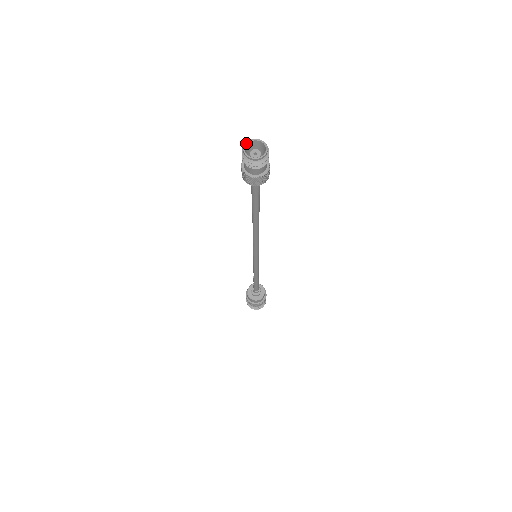
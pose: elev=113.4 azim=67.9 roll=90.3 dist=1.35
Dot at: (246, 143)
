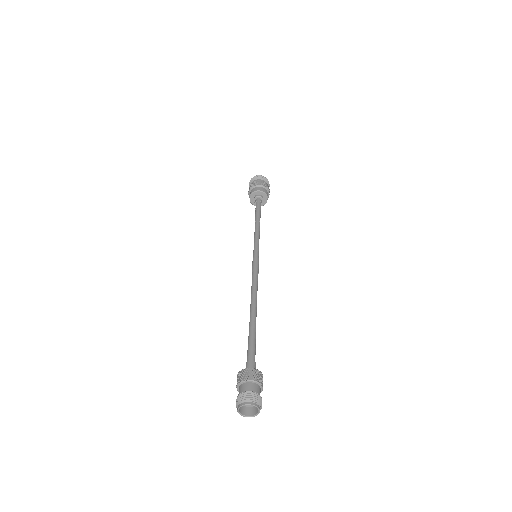
Dot at: (239, 409)
